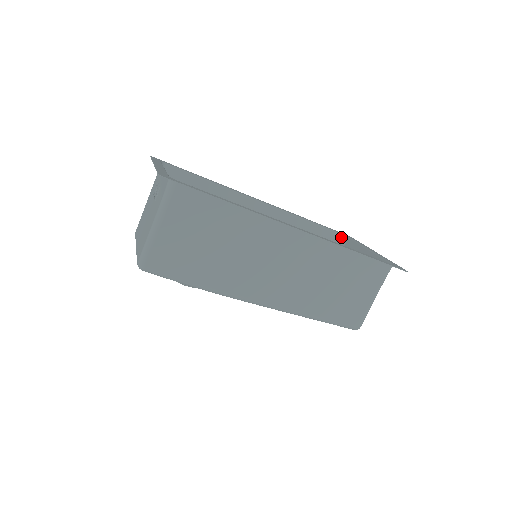
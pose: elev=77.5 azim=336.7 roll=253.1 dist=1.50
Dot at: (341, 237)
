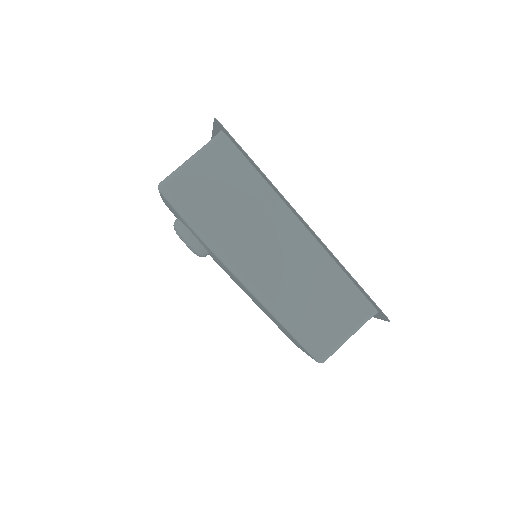
Dot at: occluded
